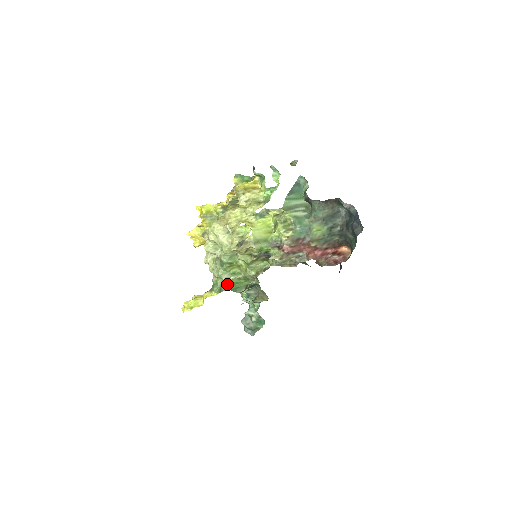
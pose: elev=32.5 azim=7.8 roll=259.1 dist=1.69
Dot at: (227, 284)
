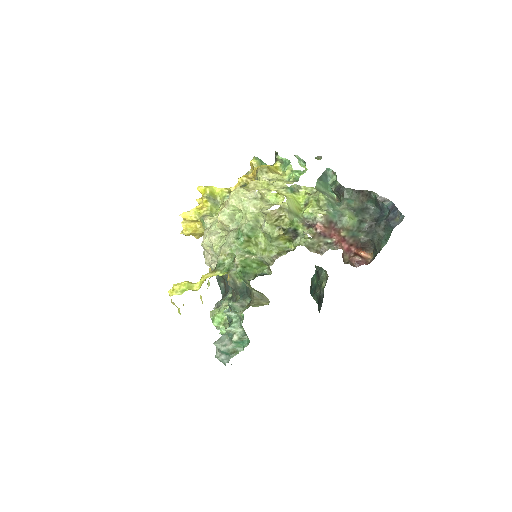
Dot at: (240, 262)
